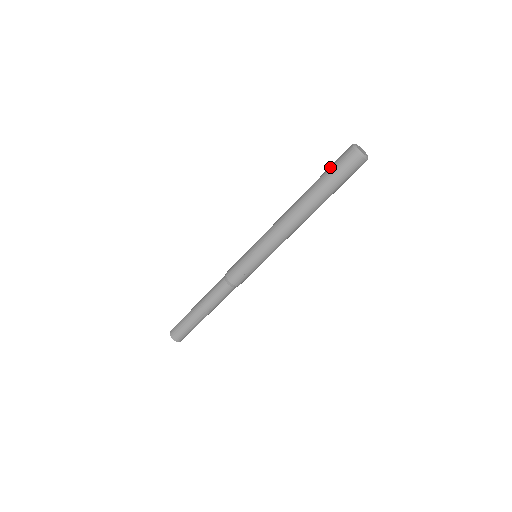
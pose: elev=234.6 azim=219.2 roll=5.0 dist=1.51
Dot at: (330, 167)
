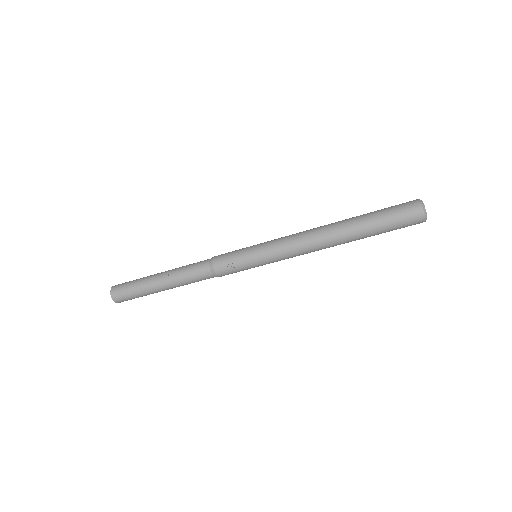
Dot at: (386, 208)
